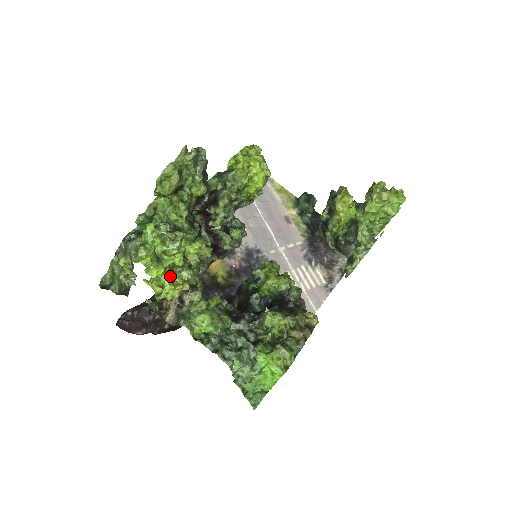
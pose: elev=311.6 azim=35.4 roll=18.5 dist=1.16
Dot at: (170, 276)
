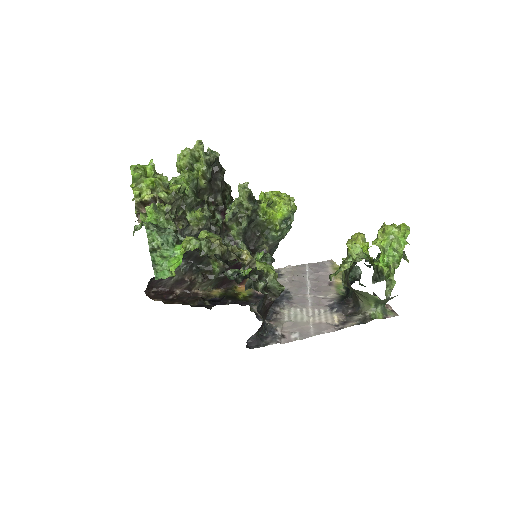
Dot at: (149, 189)
